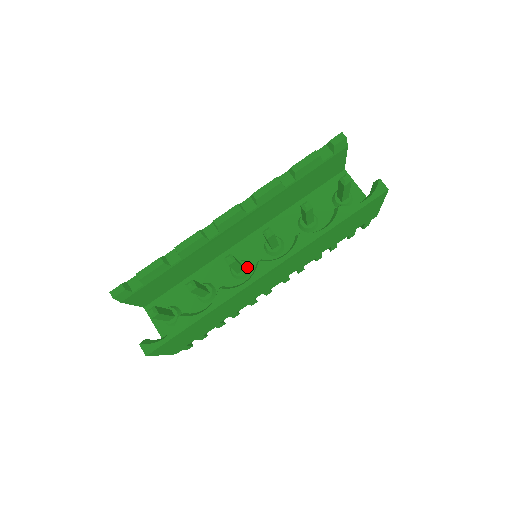
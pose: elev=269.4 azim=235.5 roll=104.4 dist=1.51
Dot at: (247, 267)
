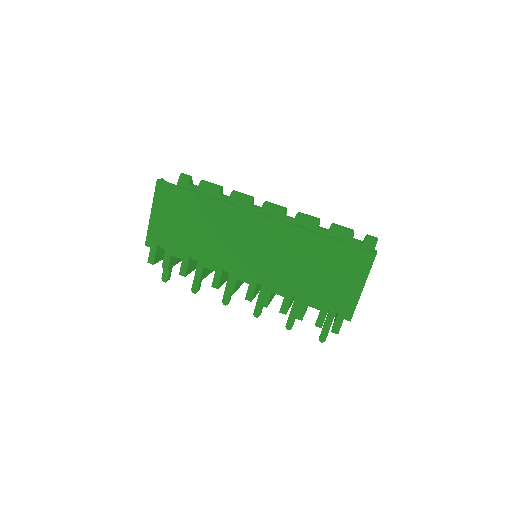
Dot at: occluded
